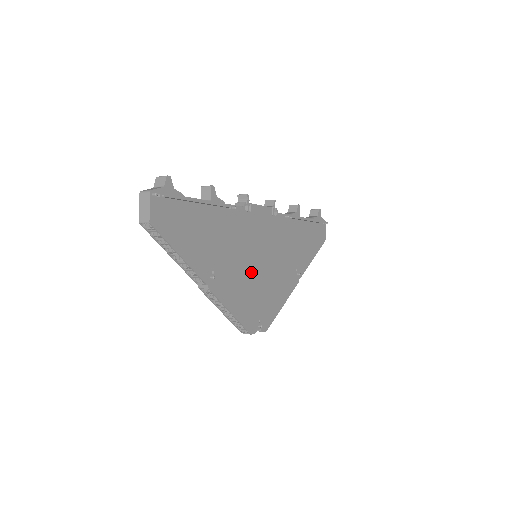
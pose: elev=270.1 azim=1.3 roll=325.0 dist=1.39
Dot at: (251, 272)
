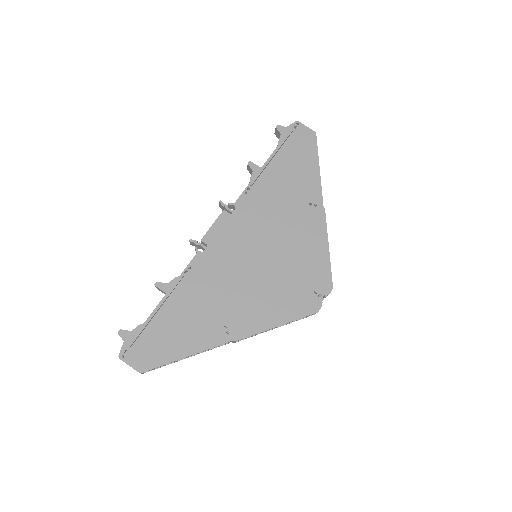
Dot at: (261, 277)
